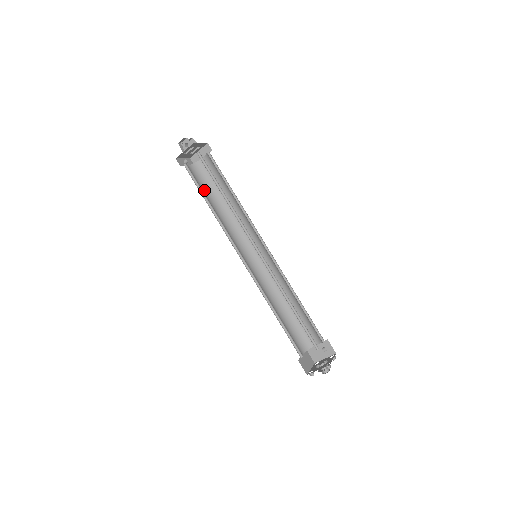
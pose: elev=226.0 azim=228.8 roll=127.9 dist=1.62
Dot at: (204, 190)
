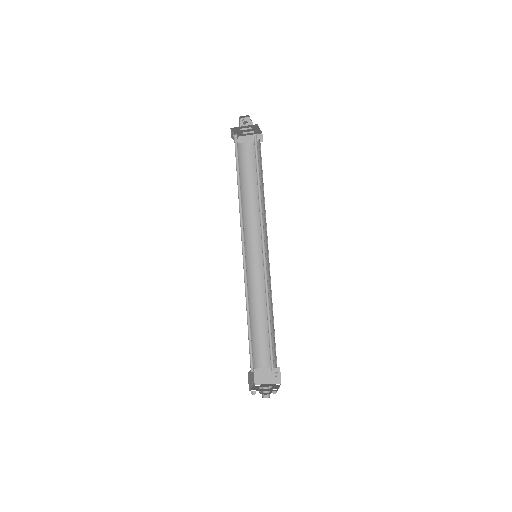
Dot at: occluded
